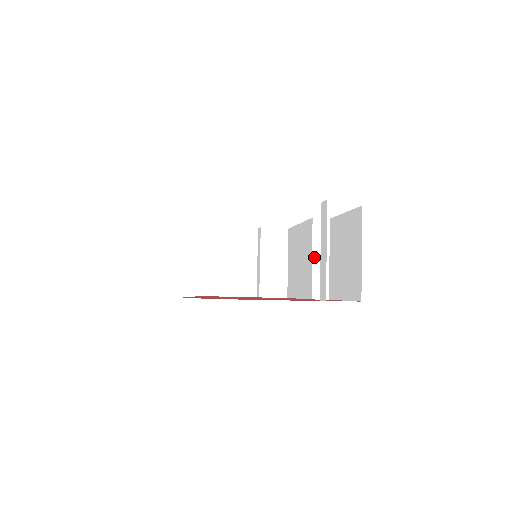
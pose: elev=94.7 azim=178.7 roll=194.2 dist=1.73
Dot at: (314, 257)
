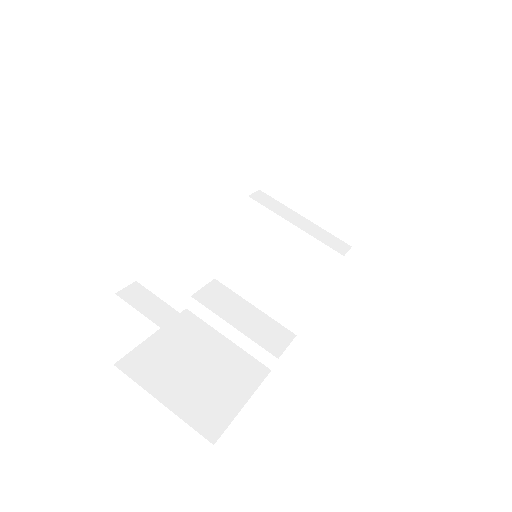
Dot at: (294, 223)
